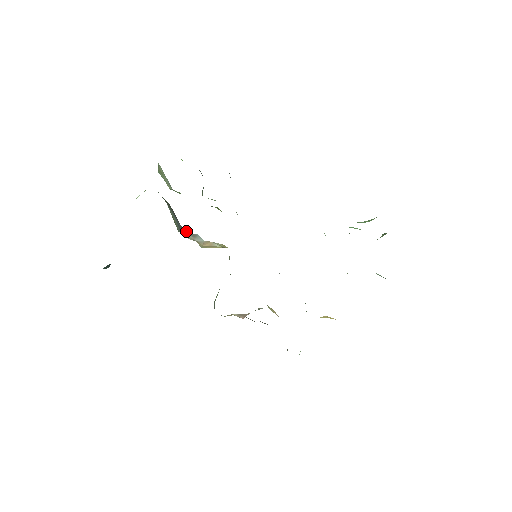
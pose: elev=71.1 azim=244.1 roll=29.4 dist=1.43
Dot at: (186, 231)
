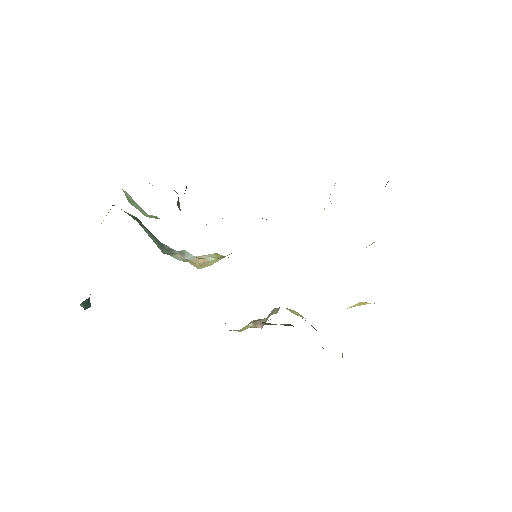
Dot at: (168, 248)
